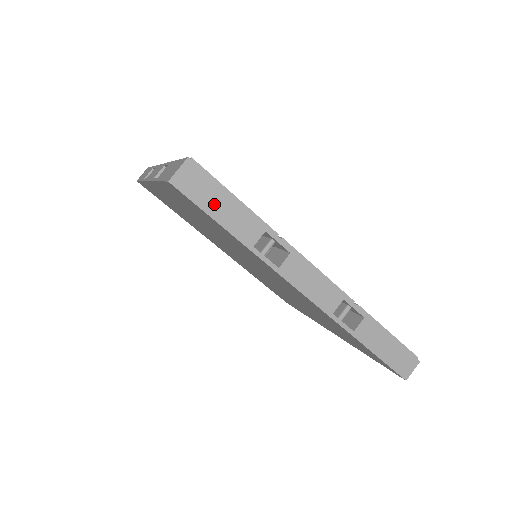
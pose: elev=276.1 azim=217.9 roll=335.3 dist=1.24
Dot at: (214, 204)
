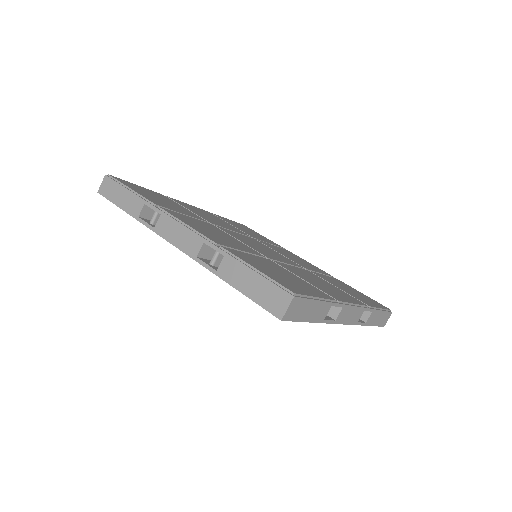
Dot at: (306, 313)
